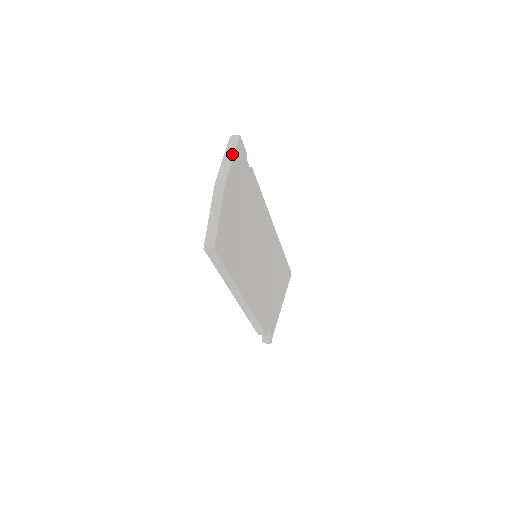
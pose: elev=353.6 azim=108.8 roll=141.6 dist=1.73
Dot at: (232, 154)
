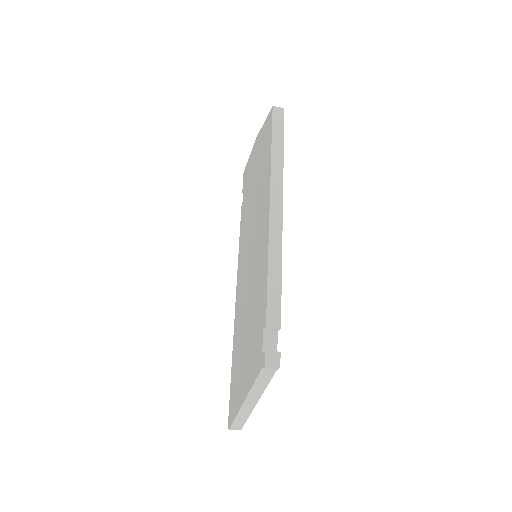
Dot at: occluded
